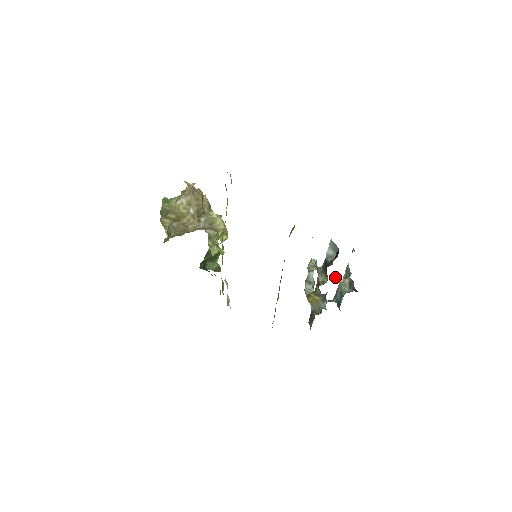
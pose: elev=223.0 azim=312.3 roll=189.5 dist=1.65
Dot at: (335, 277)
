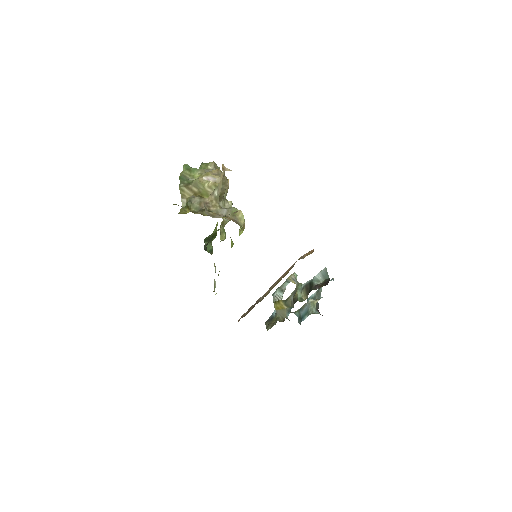
Dot at: occluded
